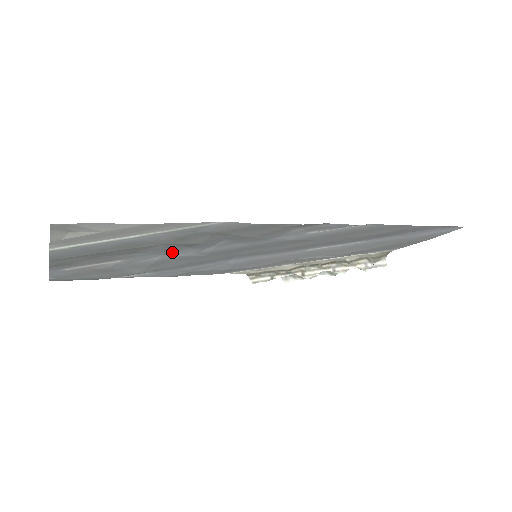
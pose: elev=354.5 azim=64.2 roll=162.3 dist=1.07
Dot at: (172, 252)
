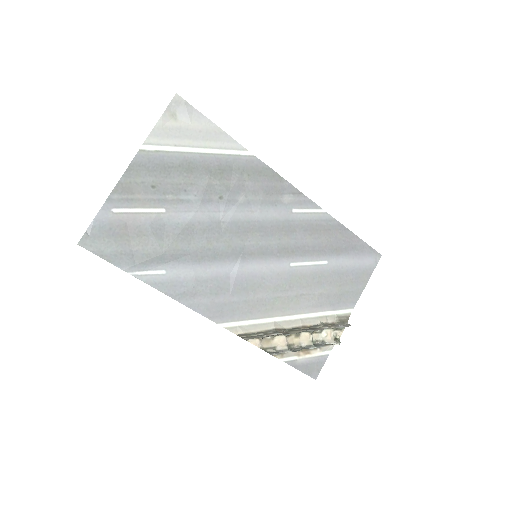
Dot at: (205, 206)
